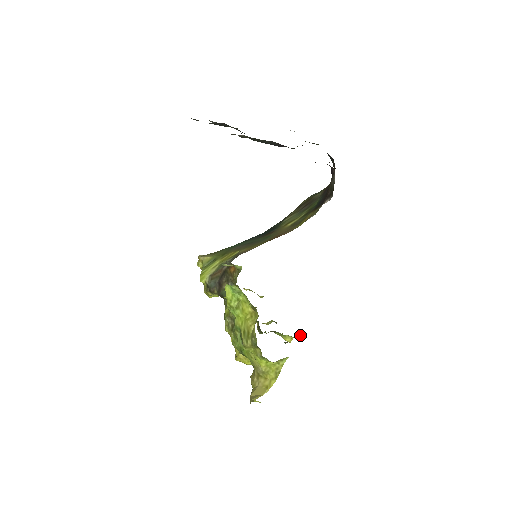
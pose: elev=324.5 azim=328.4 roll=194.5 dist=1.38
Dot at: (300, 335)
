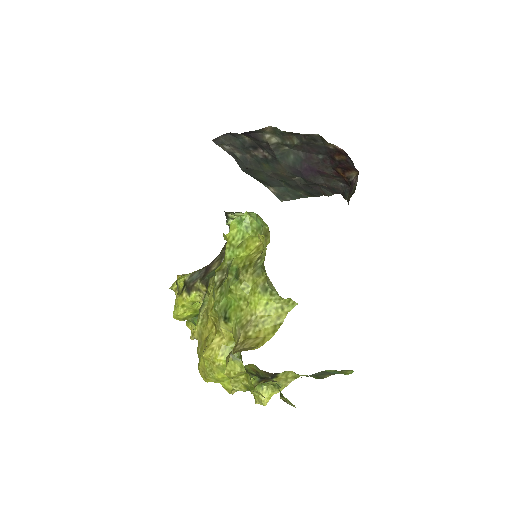
Dot at: (288, 373)
